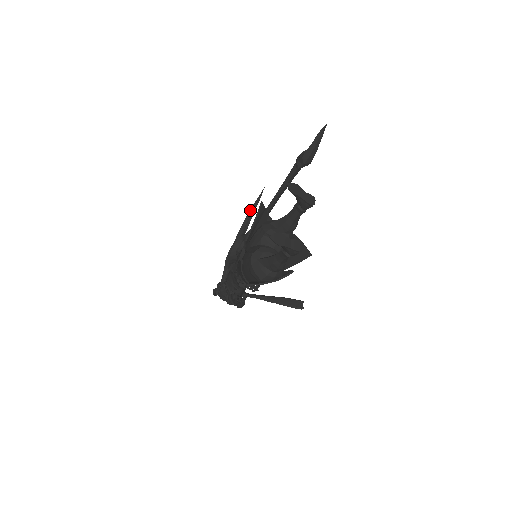
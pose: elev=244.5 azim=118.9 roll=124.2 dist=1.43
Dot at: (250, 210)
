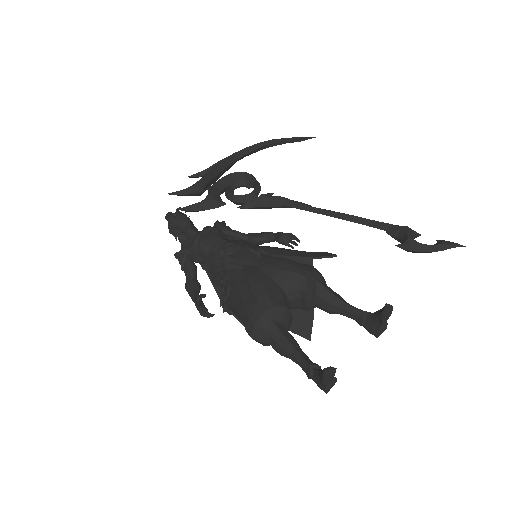
Dot at: (280, 139)
